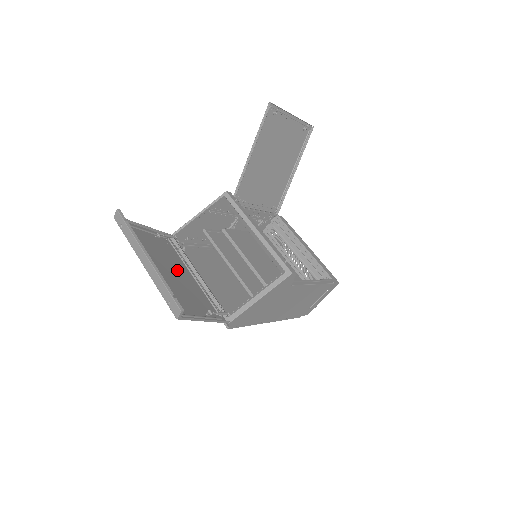
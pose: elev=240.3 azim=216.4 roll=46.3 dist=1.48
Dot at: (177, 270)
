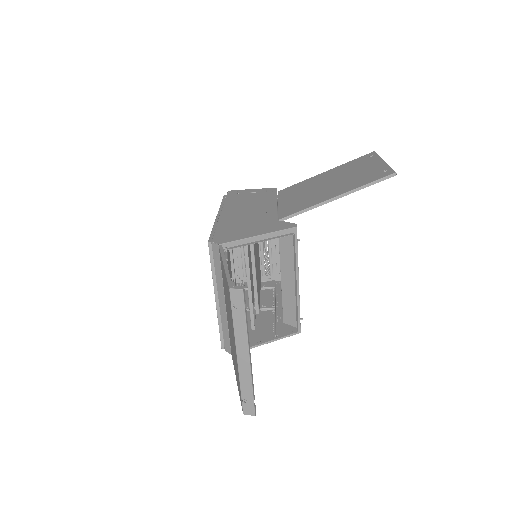
Dot at: occluded
